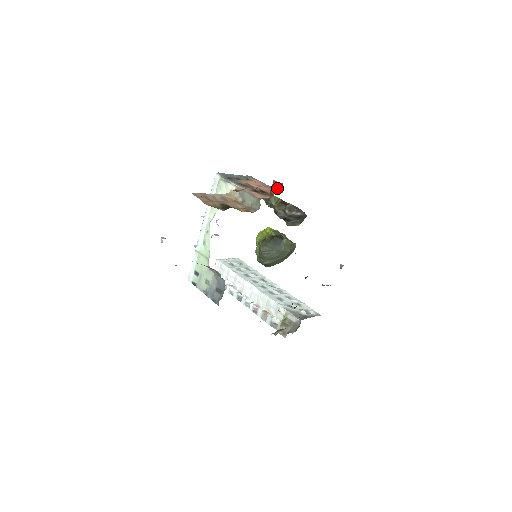
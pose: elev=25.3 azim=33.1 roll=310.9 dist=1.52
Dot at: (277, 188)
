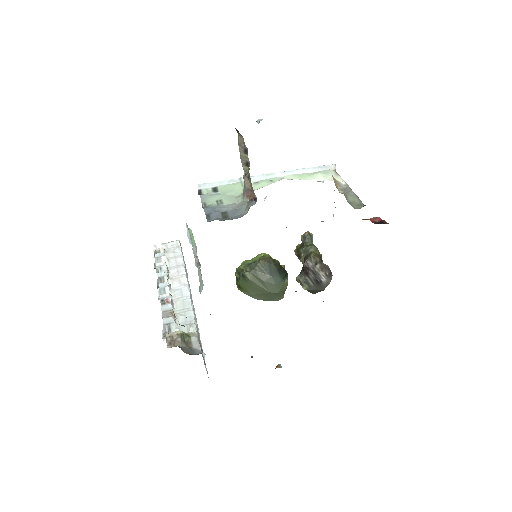
Dot at: (377, 222)
